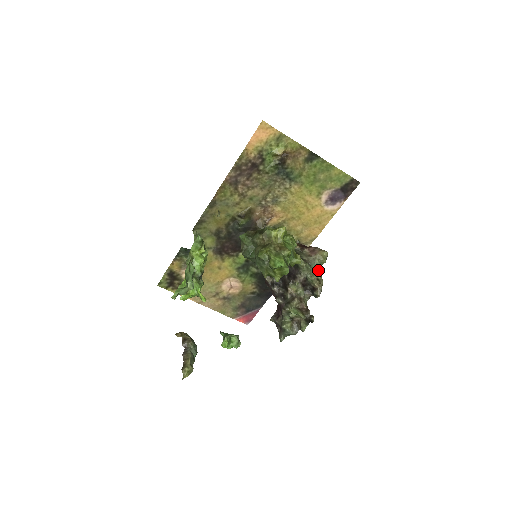
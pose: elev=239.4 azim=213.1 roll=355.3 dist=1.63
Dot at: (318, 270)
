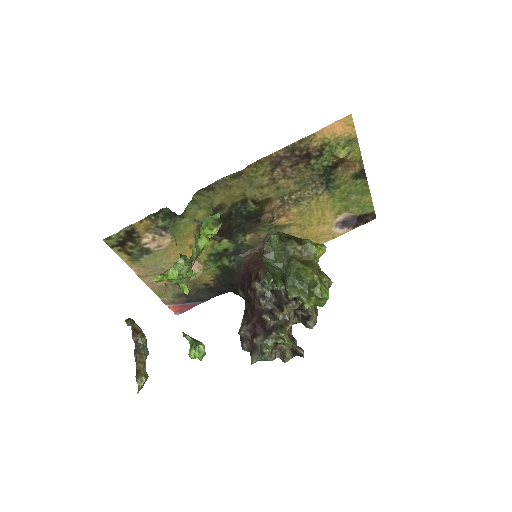
Dot at: occluded
